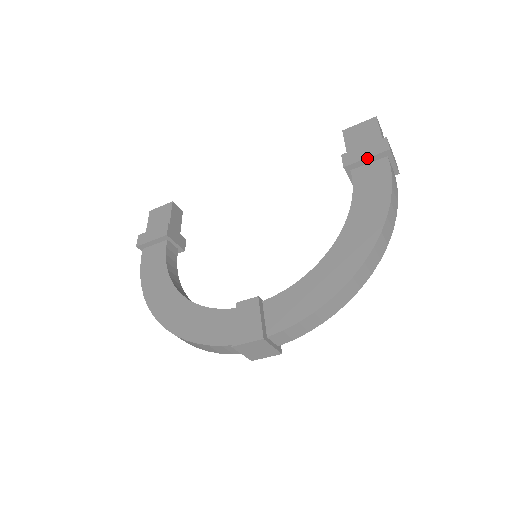
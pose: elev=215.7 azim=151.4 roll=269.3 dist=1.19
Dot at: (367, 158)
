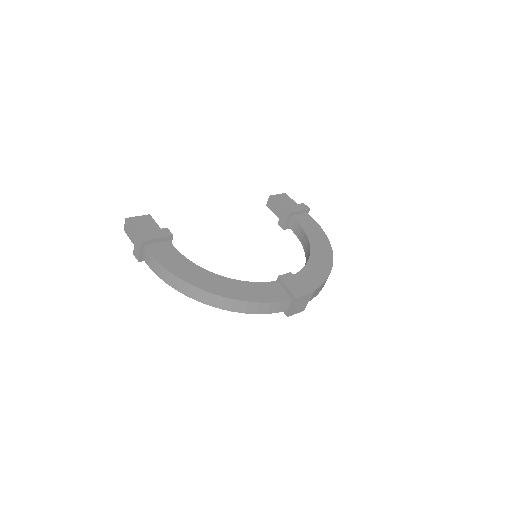
Dot at: (301, 211)
